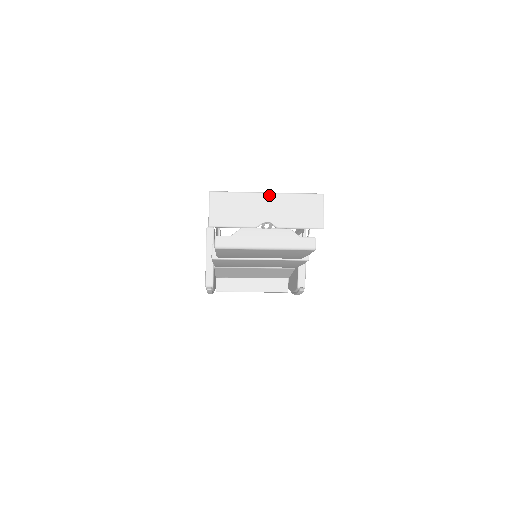
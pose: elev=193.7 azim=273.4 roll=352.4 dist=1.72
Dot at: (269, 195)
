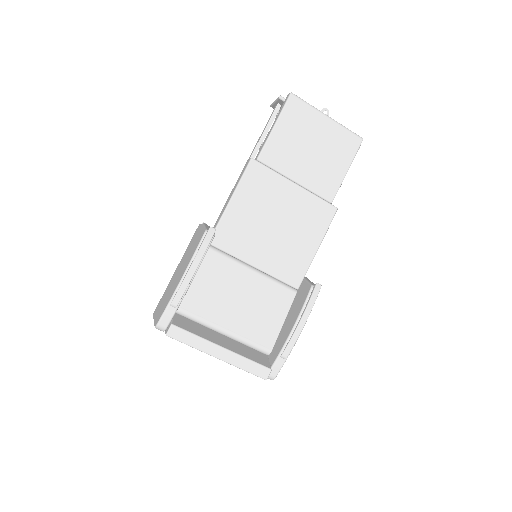
Dot at: occluded
